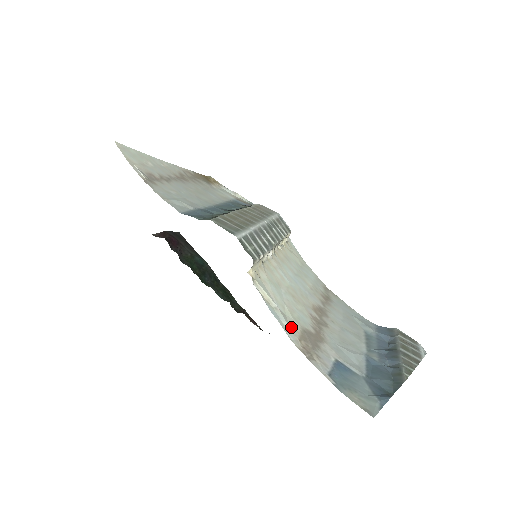
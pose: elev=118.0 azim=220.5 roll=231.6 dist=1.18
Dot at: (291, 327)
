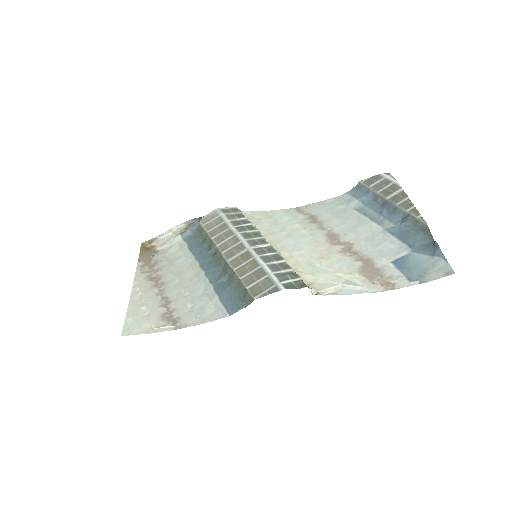
Dot at: (361, 284)
